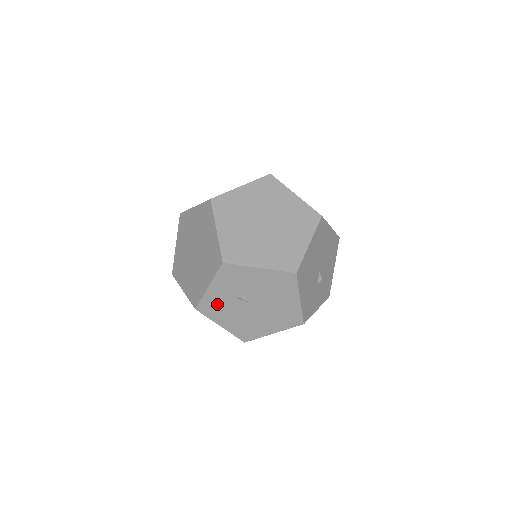
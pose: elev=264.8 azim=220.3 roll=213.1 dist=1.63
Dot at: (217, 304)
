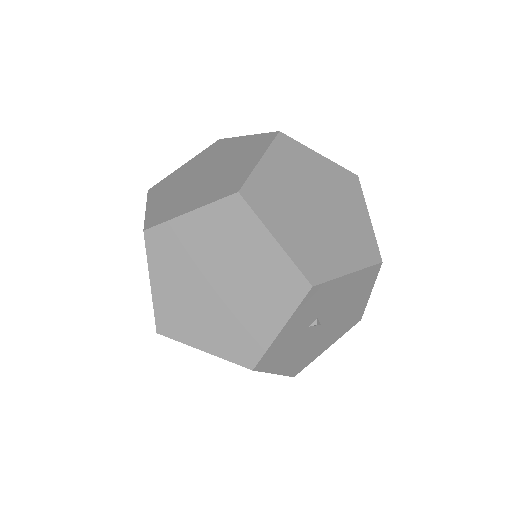
Dot at: (282, 348)
